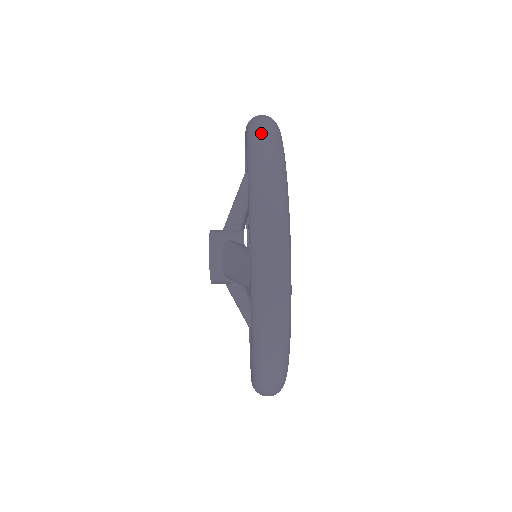
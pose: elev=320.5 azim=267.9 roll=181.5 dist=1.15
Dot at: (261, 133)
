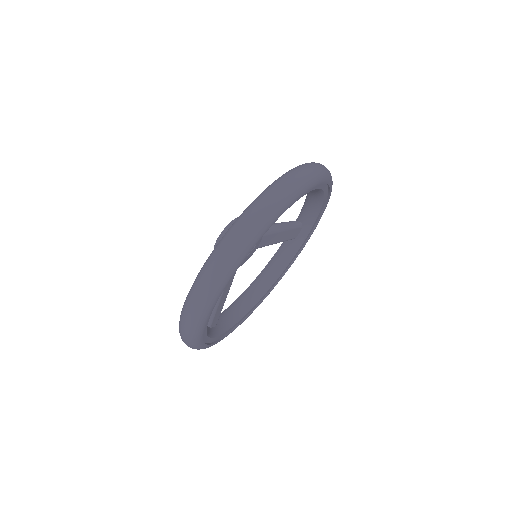
Dot at: (185, 316)
